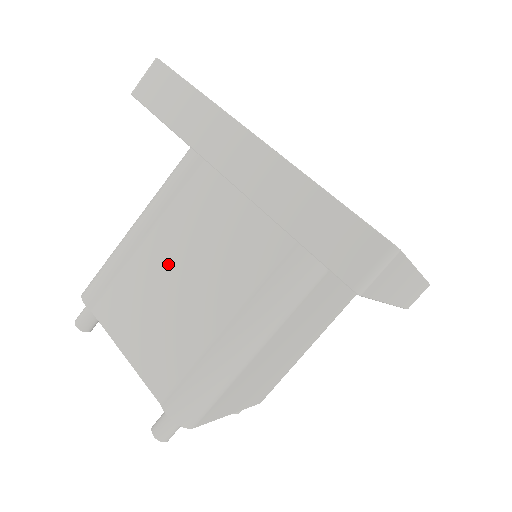
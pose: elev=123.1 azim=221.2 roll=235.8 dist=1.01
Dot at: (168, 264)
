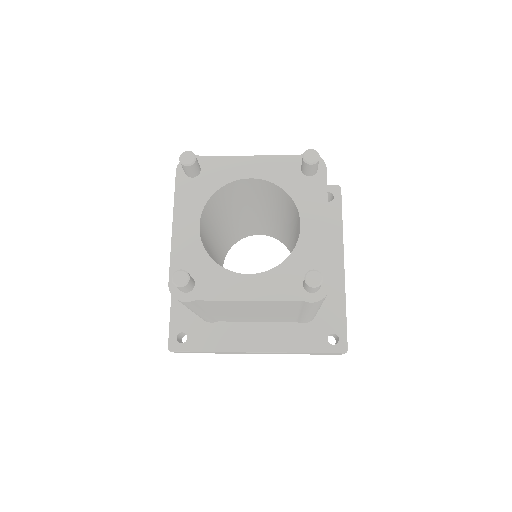
Dot at: occluded
